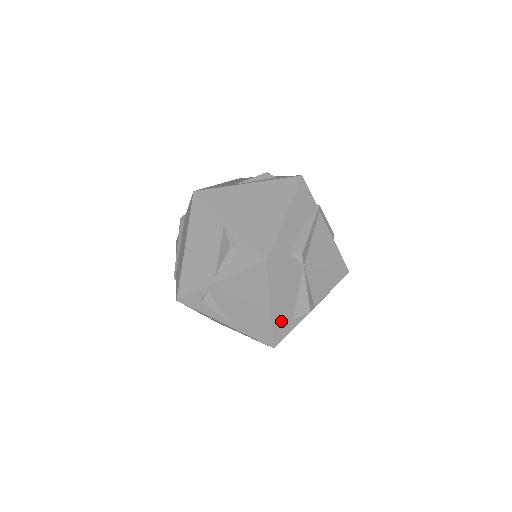
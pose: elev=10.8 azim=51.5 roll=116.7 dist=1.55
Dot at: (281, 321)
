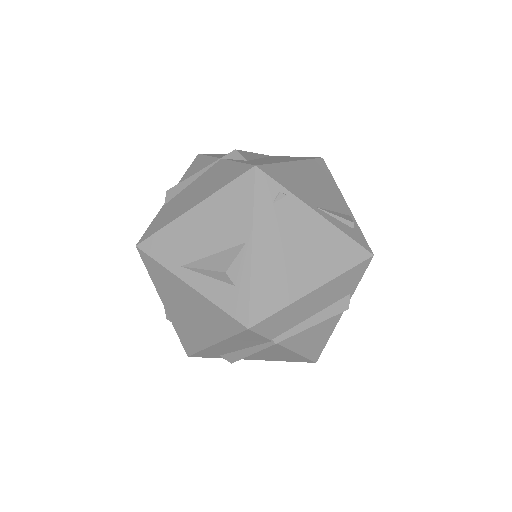
Dot at: occluded
